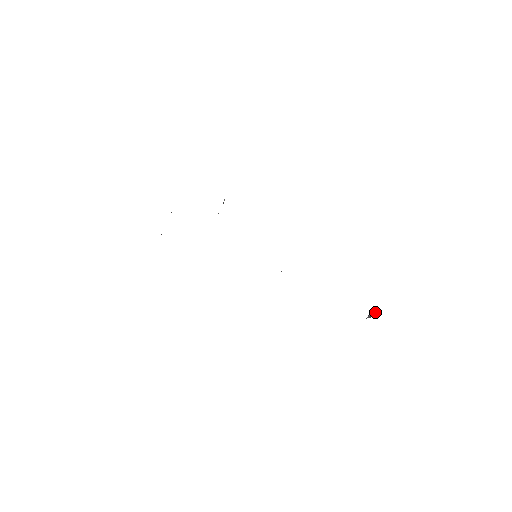
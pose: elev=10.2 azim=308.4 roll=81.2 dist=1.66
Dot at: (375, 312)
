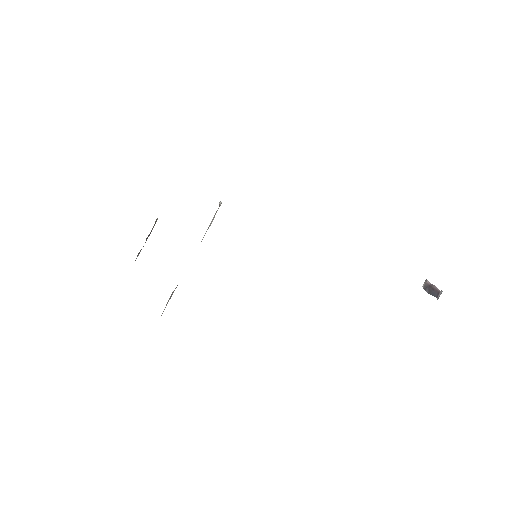
Dot at: (435, 287)
